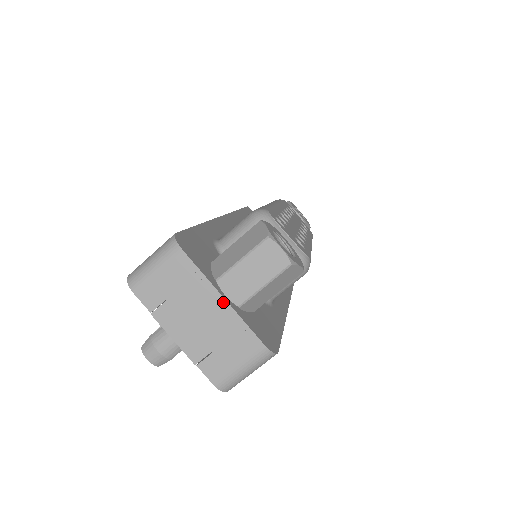
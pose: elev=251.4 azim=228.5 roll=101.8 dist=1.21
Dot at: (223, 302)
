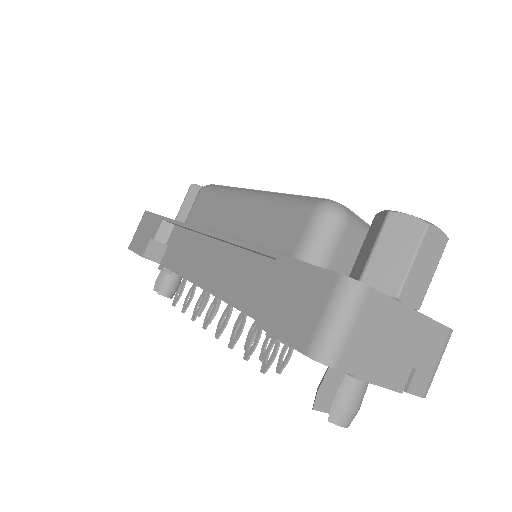
Dot at: (415, 314)
